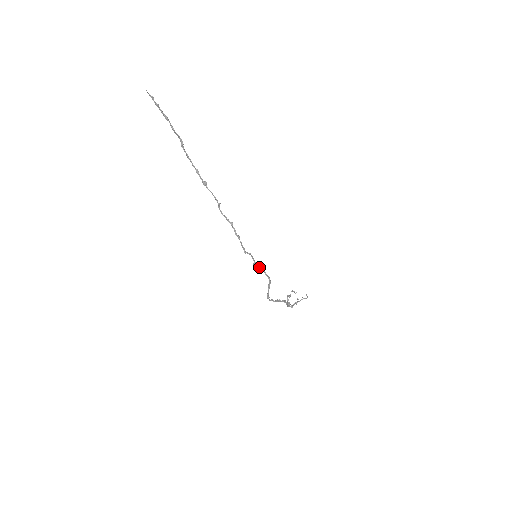
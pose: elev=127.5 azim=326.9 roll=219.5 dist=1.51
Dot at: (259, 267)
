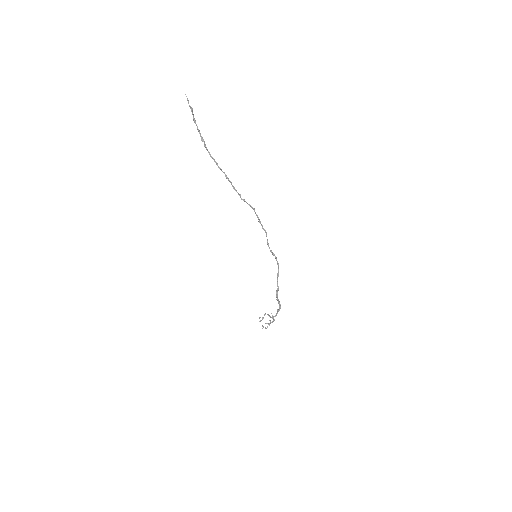
Dot at: (273, 253)
